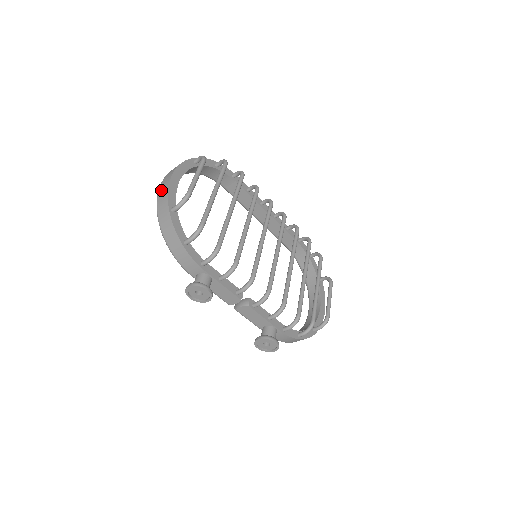
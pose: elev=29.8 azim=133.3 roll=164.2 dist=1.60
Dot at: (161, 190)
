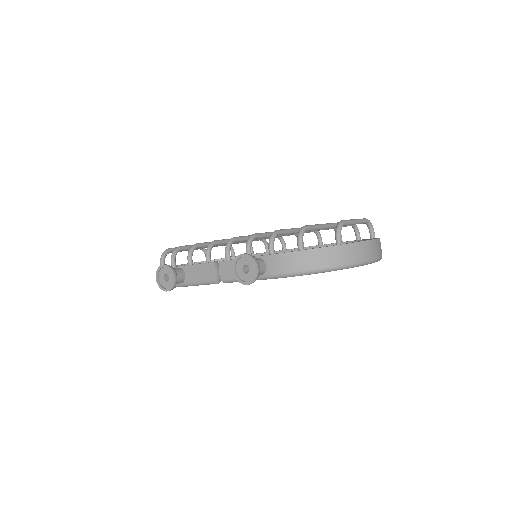
Dot at: occluded
